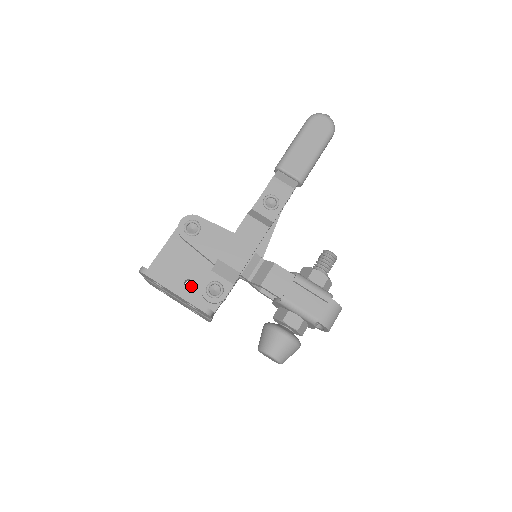
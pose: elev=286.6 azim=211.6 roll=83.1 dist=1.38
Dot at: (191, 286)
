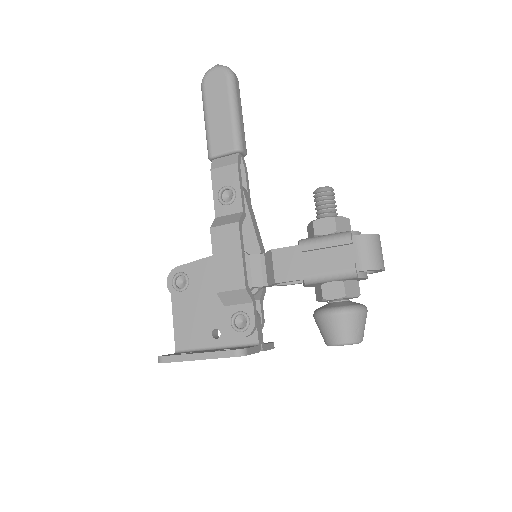
Dot at: (220, 335)
